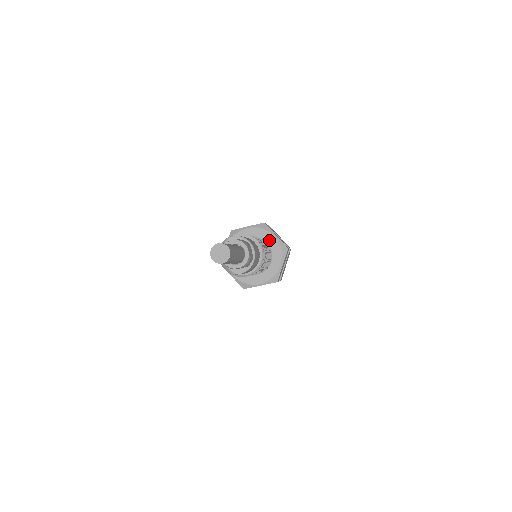
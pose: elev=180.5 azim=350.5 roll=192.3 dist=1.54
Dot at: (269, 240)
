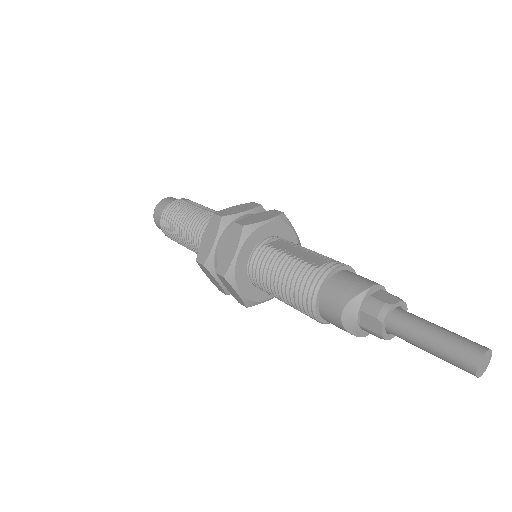
Dot at: (289, 238)
